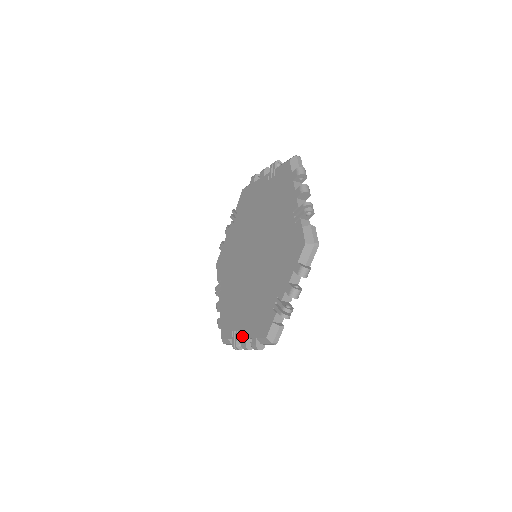
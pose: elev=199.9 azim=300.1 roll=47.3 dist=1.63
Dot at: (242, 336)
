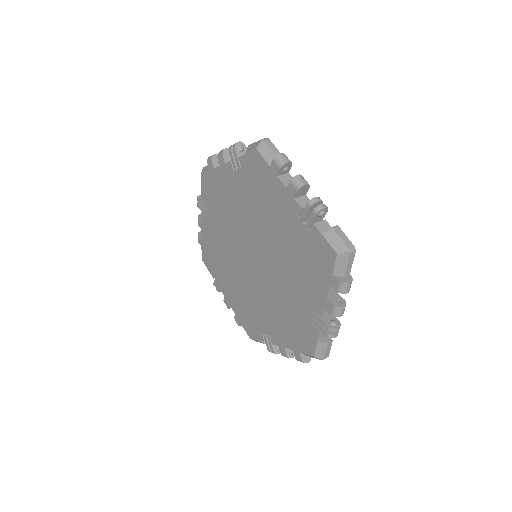
Dot at: (225, 297)
